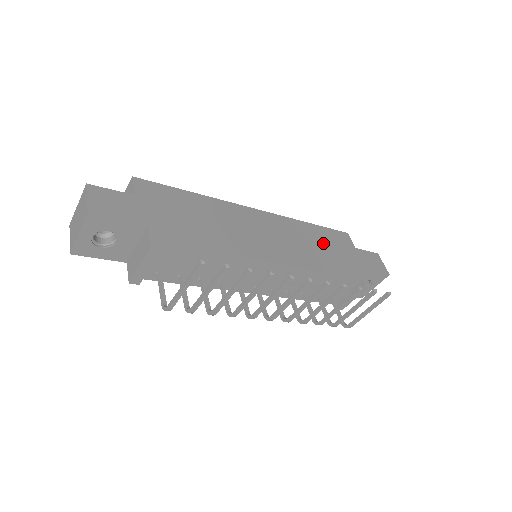
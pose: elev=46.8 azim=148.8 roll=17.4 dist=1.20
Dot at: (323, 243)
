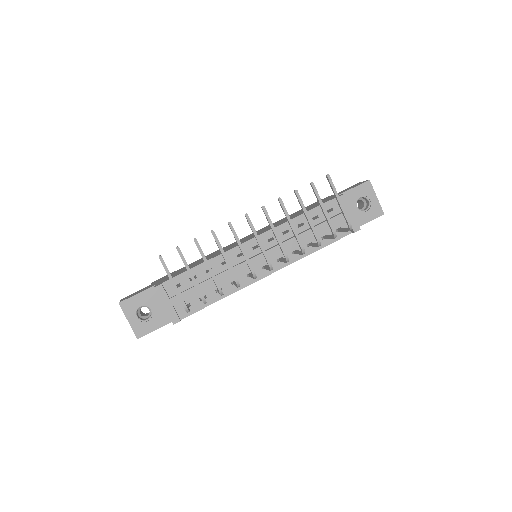
Dot at: (299, 212)
